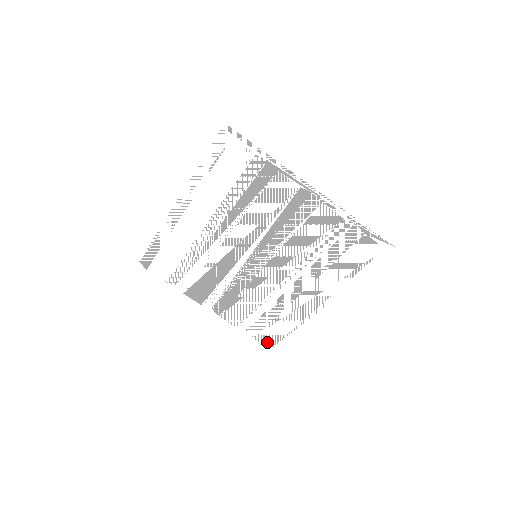
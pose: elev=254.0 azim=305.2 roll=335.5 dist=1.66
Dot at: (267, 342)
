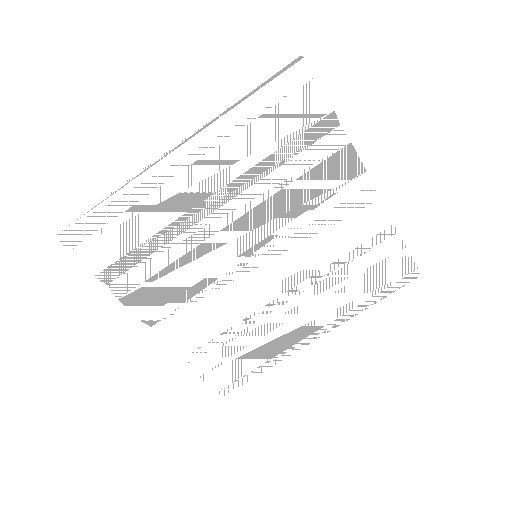
Dot at: (217, 382)
